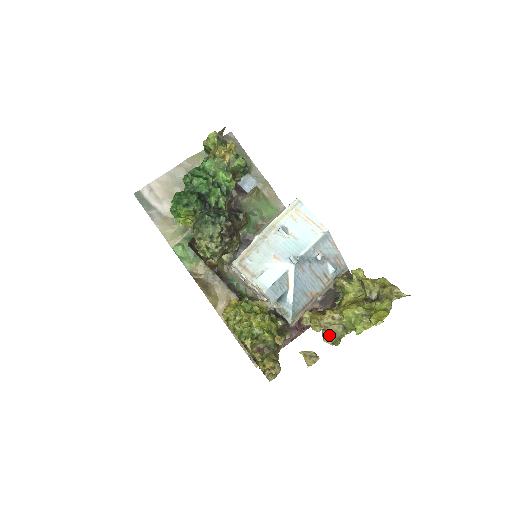
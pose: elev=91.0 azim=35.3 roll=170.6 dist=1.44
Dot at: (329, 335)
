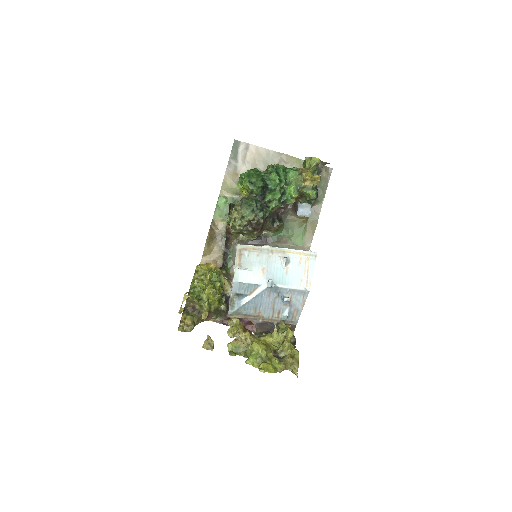
Dot at: (234, 345)
